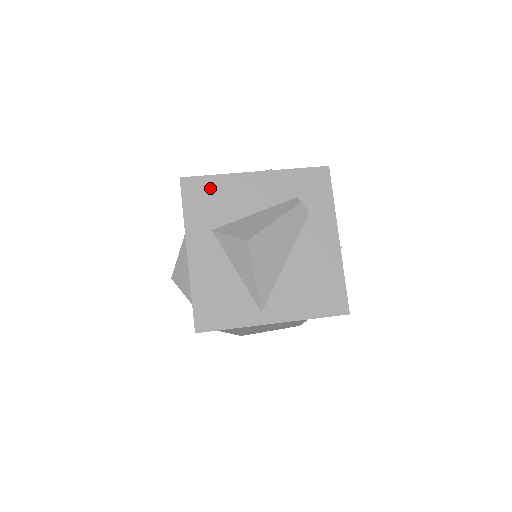
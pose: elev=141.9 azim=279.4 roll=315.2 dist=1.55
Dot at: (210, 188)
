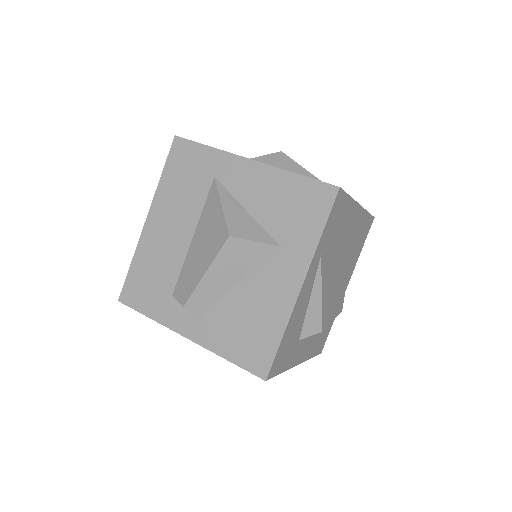
Dot at: occluded
